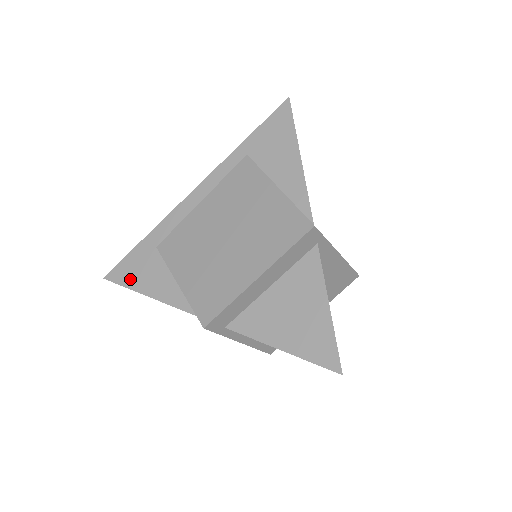
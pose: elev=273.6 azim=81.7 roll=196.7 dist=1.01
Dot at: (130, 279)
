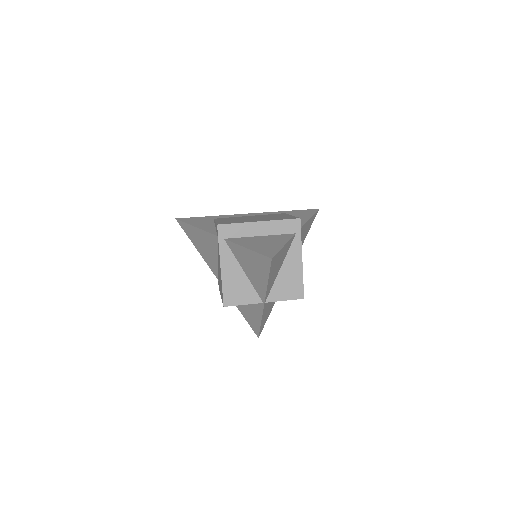
Dot at: (190, 221)
